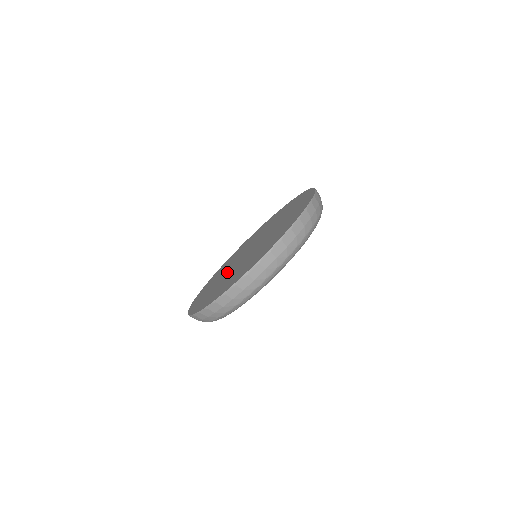
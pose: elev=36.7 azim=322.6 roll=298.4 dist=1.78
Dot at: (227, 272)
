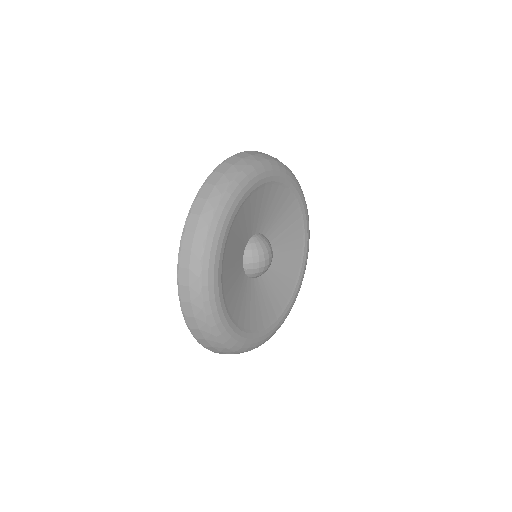
Dot at: occluded
